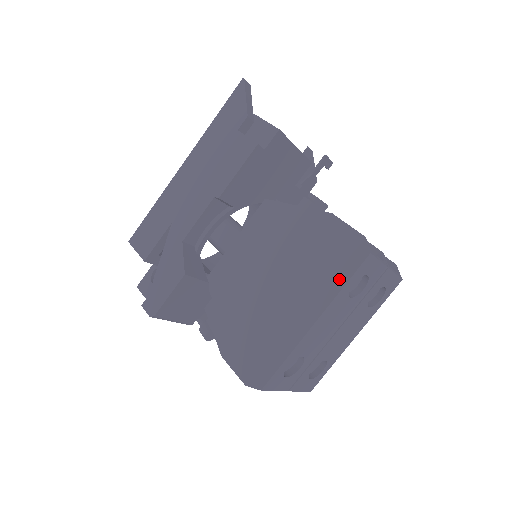
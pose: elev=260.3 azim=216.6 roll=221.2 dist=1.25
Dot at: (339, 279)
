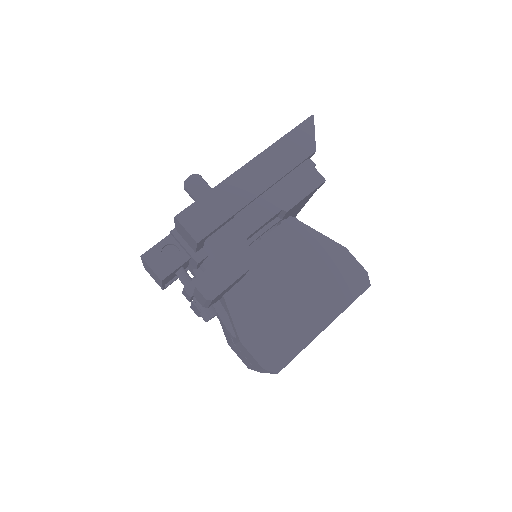
Dot at: (348, 299)
